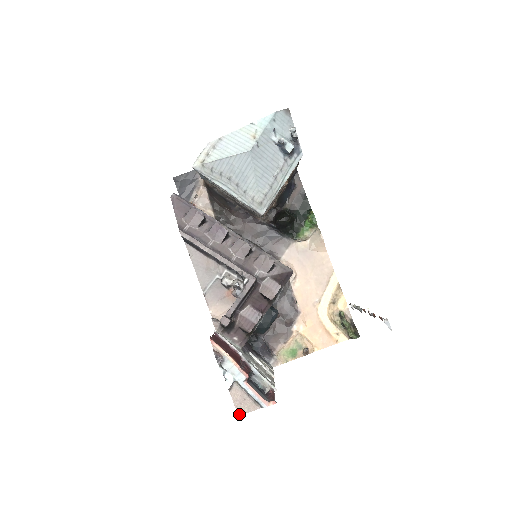
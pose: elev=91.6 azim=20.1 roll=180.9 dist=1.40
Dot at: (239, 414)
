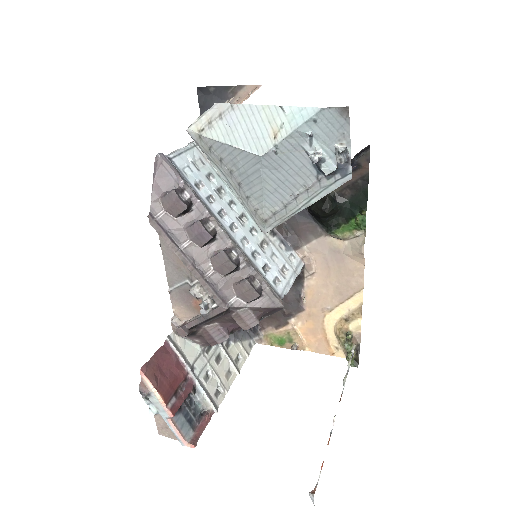
Dot at: (160, 434)
